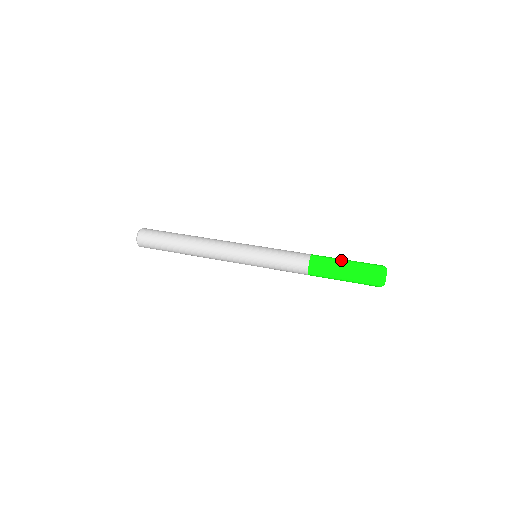
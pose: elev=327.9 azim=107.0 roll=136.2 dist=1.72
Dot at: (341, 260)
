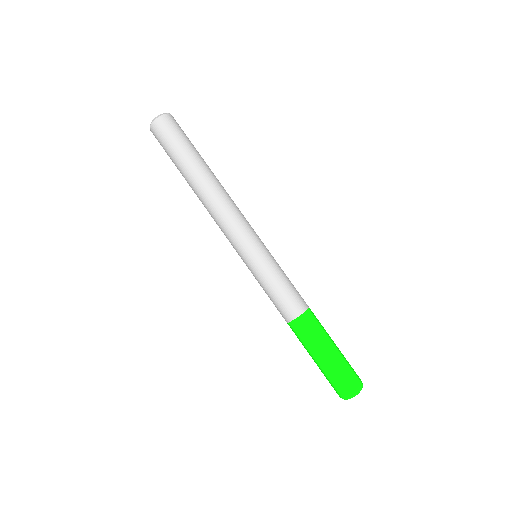
Dot at: (316, 353)
